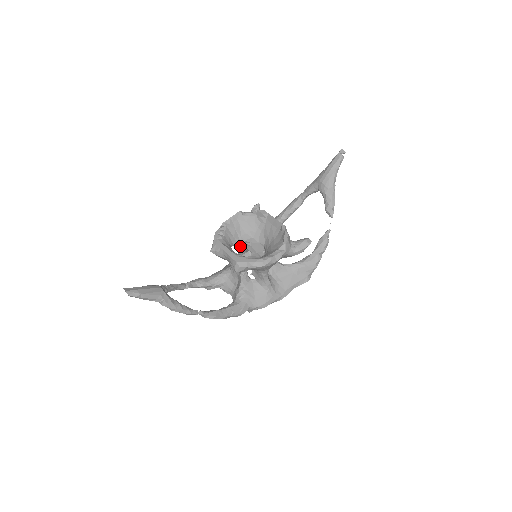
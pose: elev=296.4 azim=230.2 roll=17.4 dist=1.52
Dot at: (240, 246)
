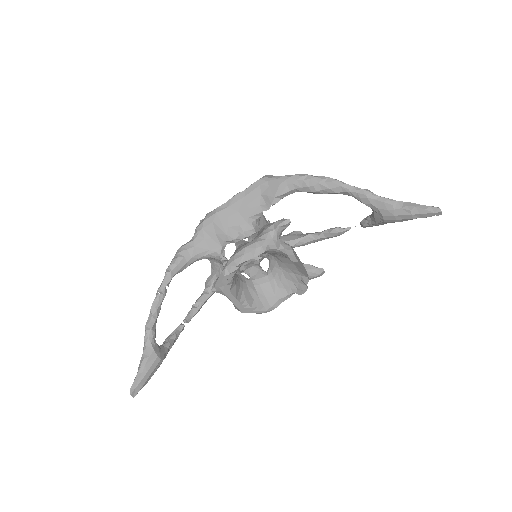
Dot at: occluded
